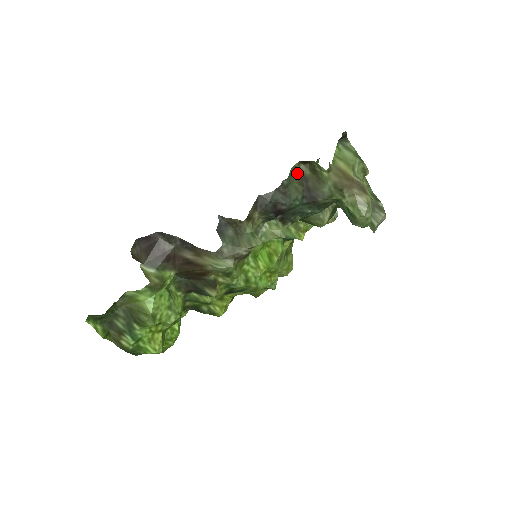
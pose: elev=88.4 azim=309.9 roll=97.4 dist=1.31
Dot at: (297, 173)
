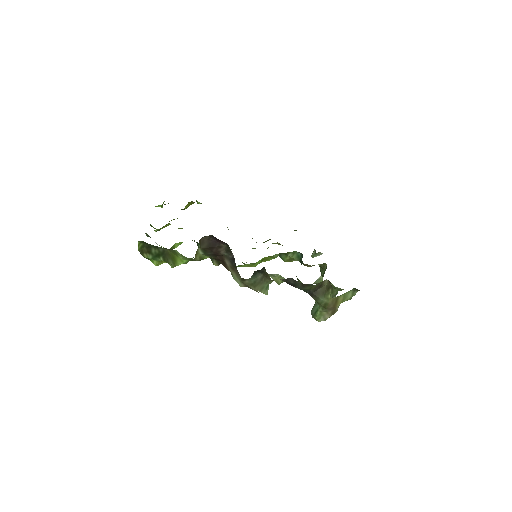
Dot at: (321, 282)
